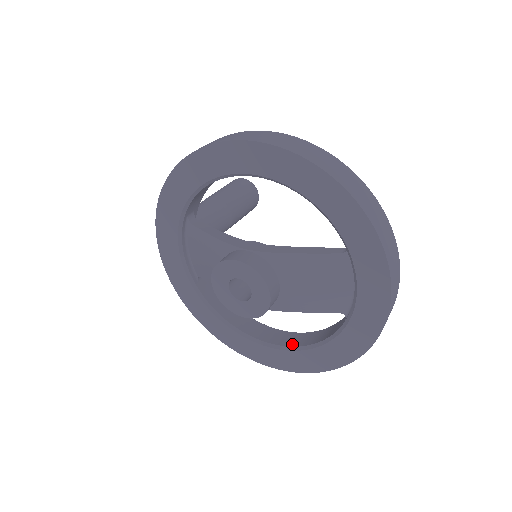
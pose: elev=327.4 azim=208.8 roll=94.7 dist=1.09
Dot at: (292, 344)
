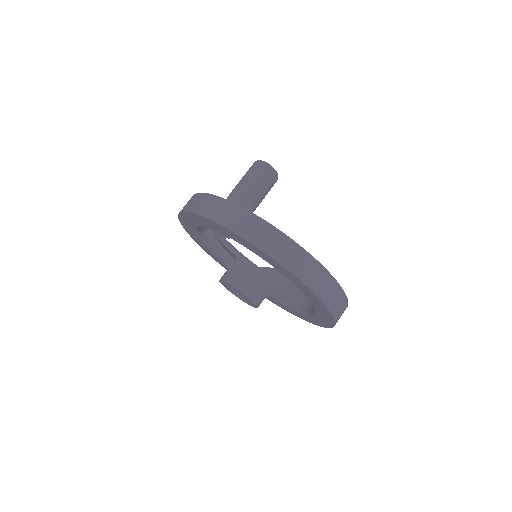
Dot at: (300, 307)
